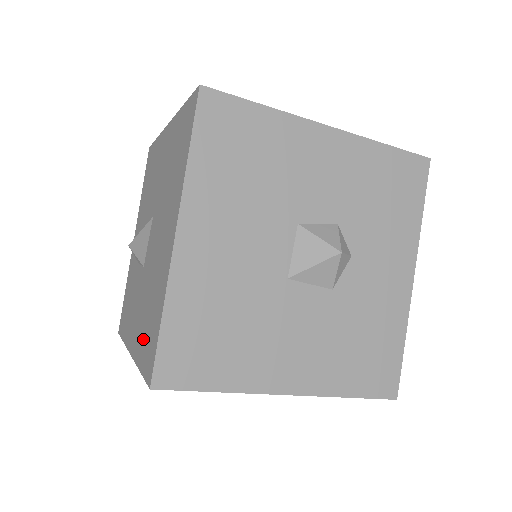
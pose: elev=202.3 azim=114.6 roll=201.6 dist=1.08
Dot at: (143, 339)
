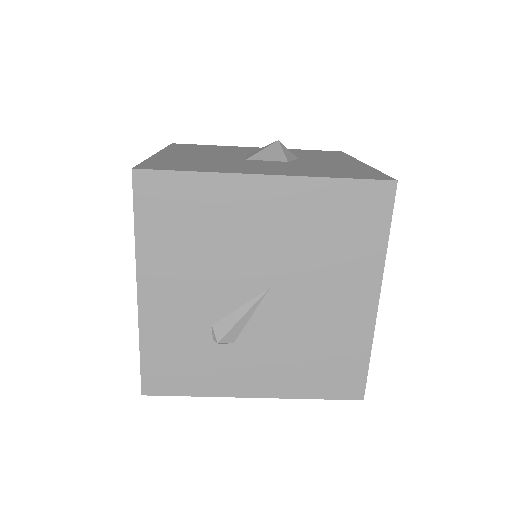
Dot at: occluded
